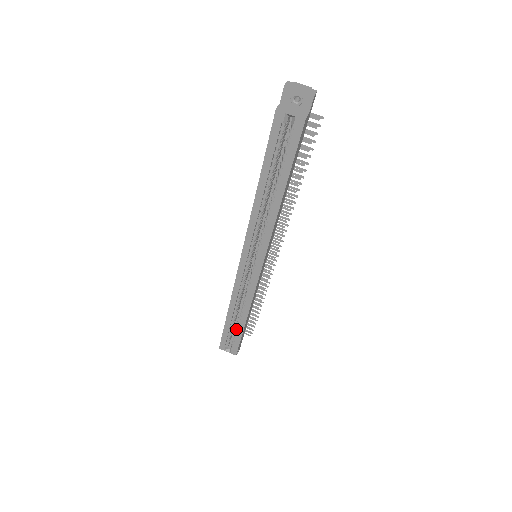
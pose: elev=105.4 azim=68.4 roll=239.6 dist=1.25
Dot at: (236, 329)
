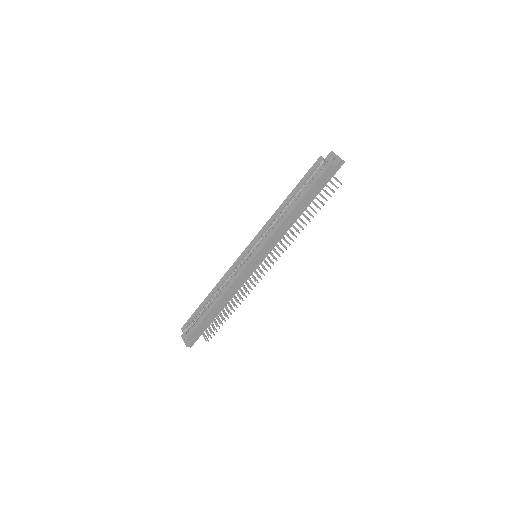
Dot at: (204, 312)
